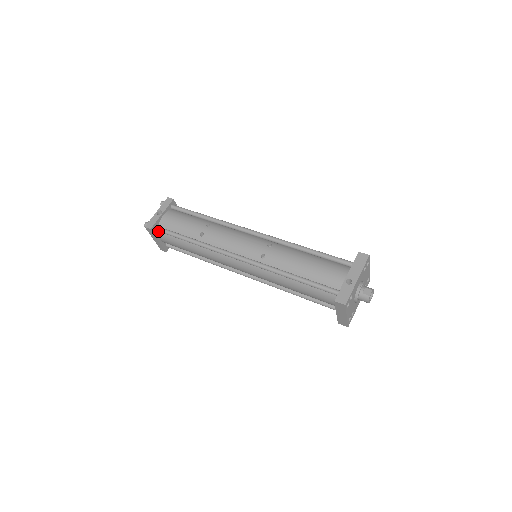
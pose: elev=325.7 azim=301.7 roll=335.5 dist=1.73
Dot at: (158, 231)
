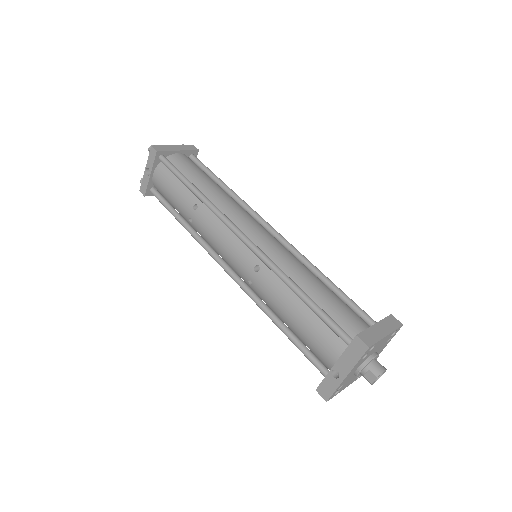
Dot at: (157, 190)
